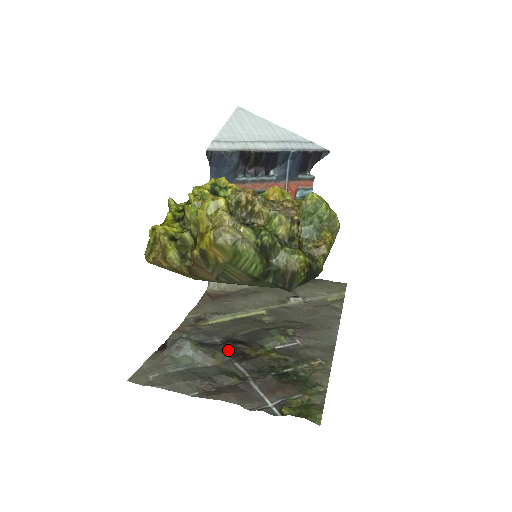
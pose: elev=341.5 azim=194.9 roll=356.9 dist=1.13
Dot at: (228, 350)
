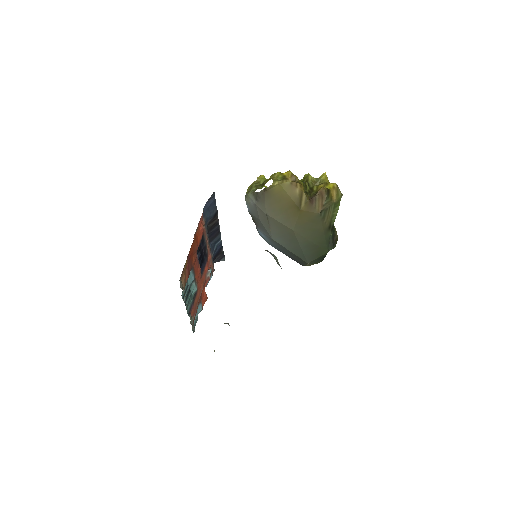
Dot at: occluded
